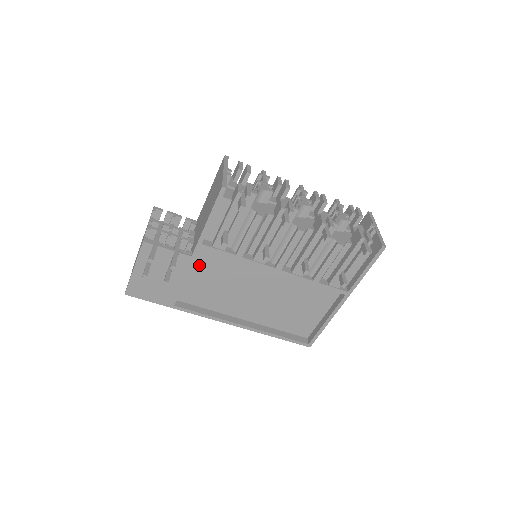
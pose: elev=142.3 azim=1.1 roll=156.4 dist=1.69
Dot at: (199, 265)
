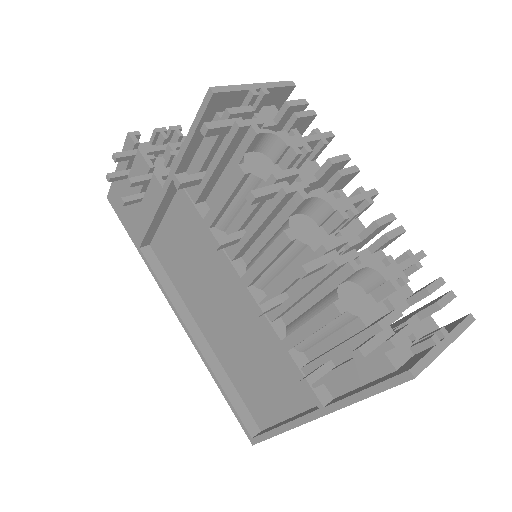
Dot at: (177, 211)
